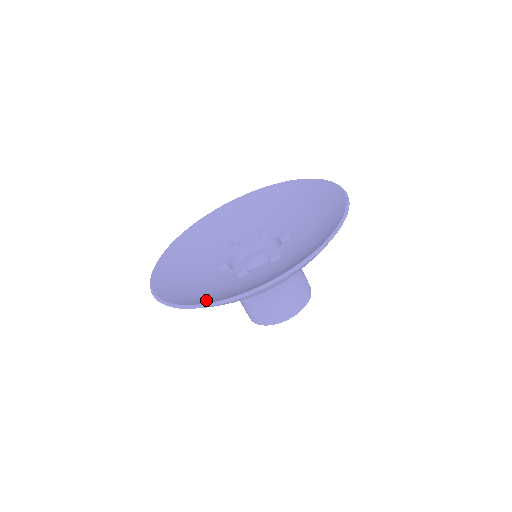
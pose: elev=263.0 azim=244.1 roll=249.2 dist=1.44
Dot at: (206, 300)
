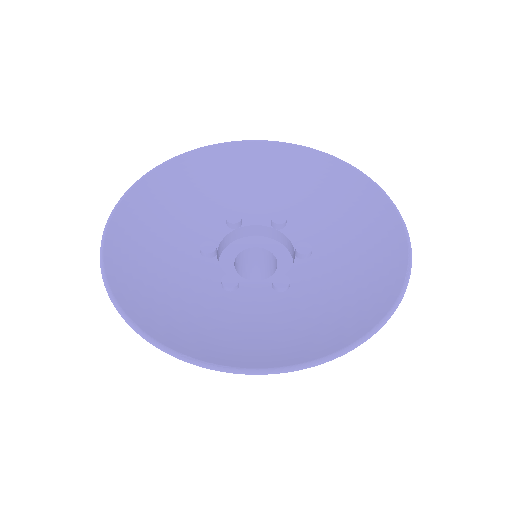
Dot at: (170, 331)
